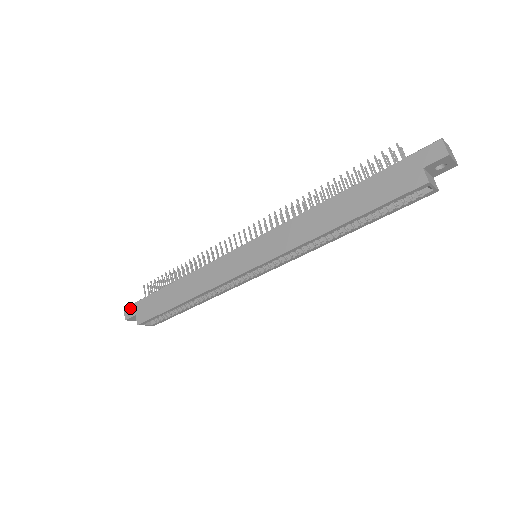
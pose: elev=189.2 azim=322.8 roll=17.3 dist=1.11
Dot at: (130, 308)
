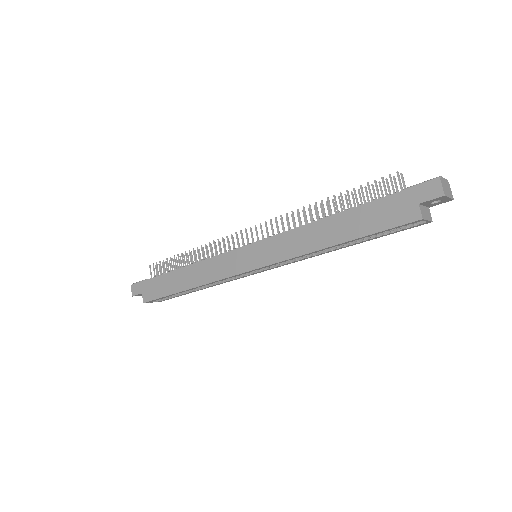
Dot at: (137, 286)
